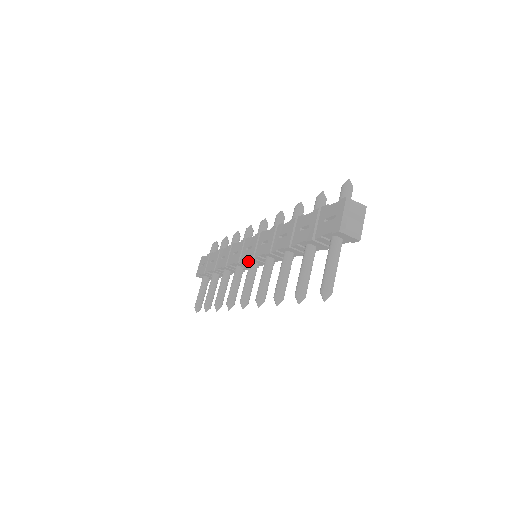
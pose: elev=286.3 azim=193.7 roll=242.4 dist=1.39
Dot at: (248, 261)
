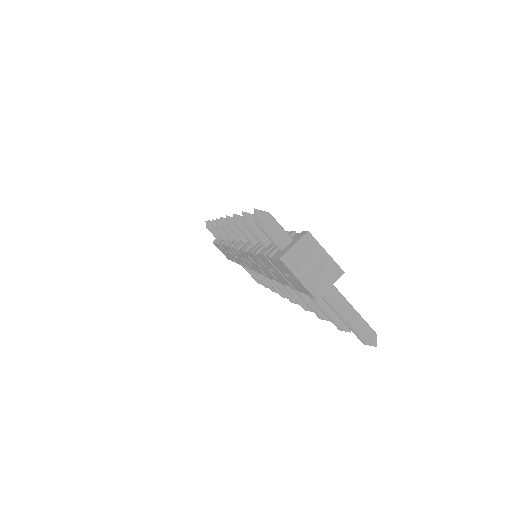
Dot at: occluded
